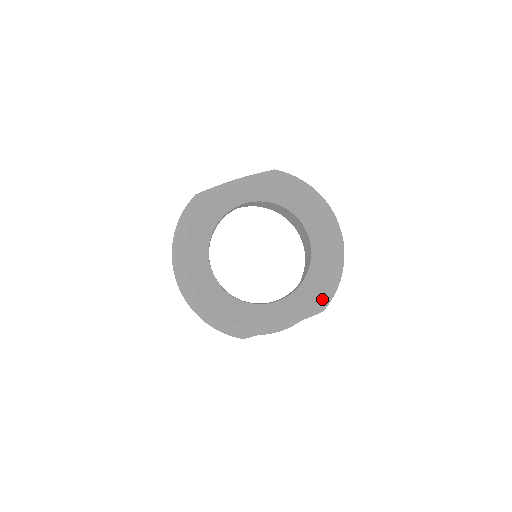
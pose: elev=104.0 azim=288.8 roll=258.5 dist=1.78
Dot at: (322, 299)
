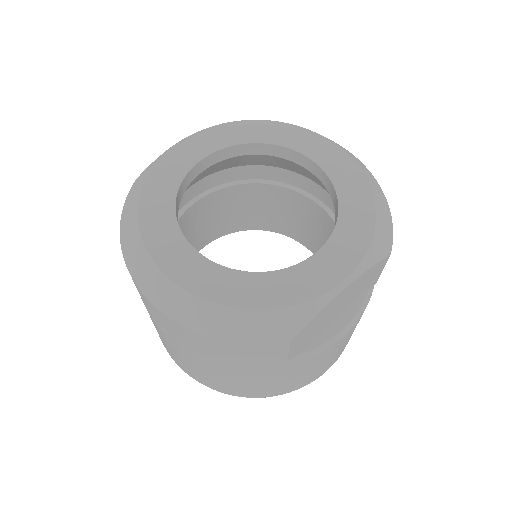
Dot at: (380, 230)
